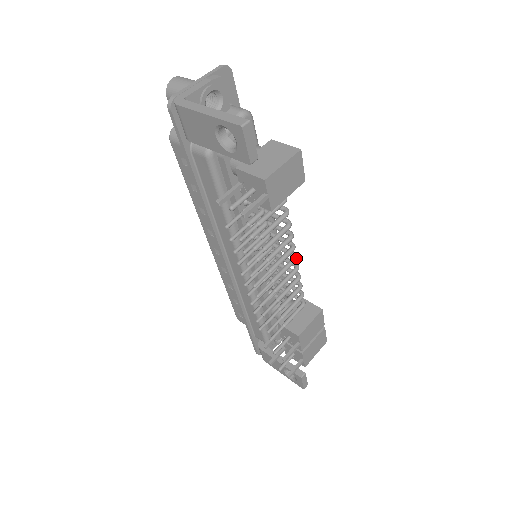
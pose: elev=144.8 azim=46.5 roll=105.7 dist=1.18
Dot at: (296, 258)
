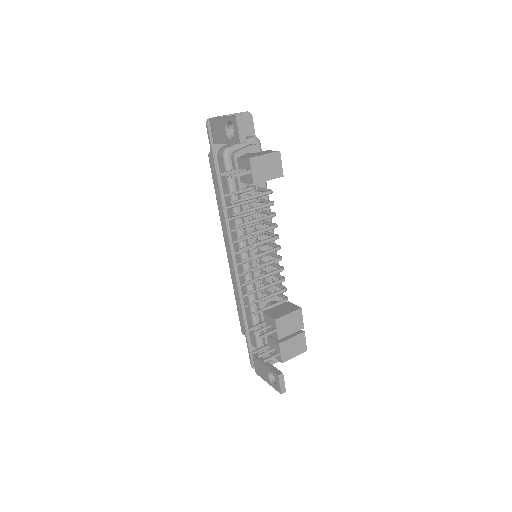
Dot at: (279, 247)
